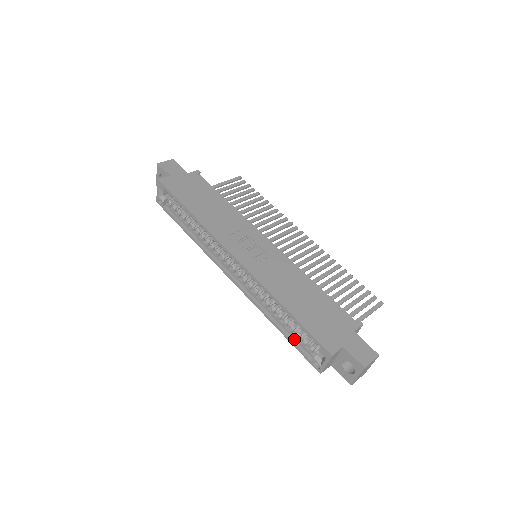
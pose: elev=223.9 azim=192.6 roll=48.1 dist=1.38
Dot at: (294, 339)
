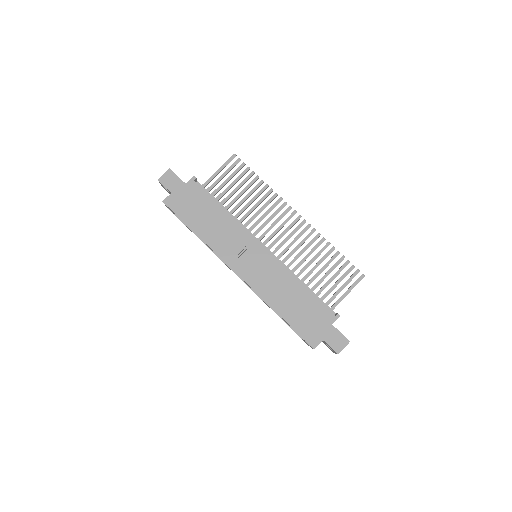
Dot at: occluded
